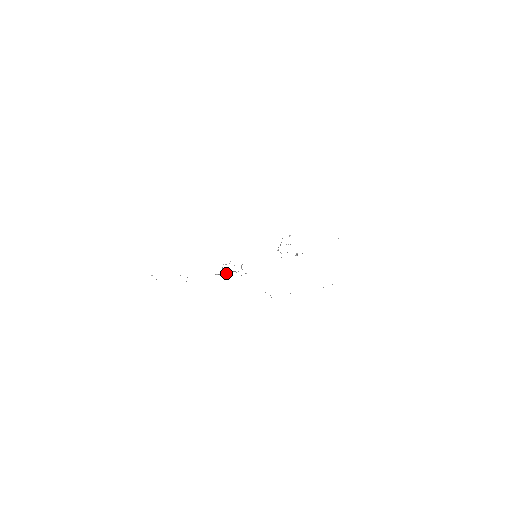
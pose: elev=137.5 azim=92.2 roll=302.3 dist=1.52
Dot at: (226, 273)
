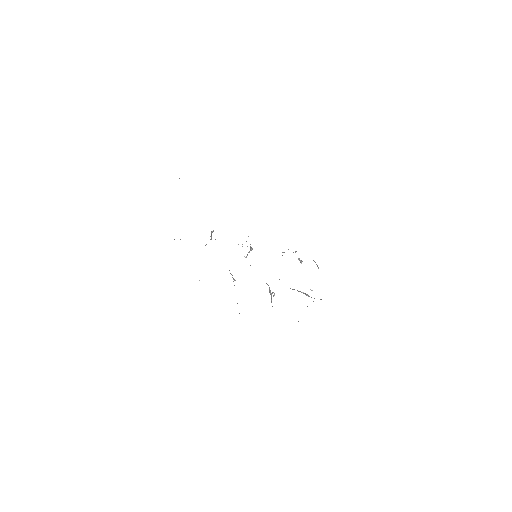
Dot at: occluded
